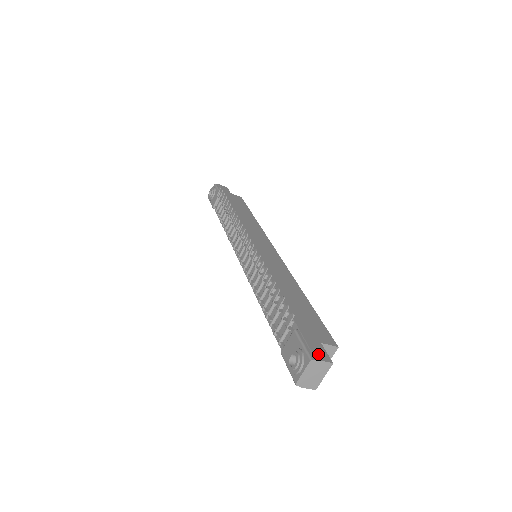
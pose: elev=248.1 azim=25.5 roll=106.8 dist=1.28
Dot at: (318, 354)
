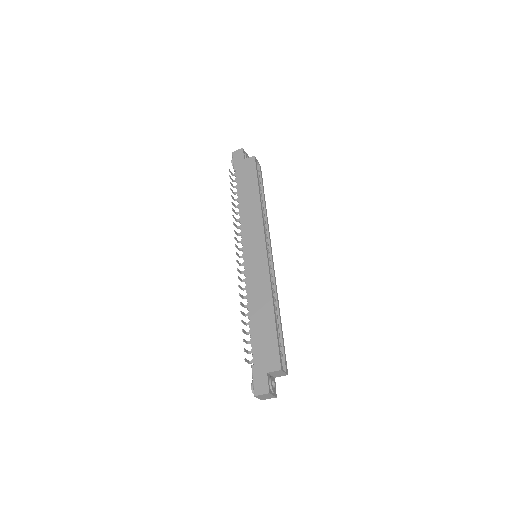
Dot at: (260, 389)
